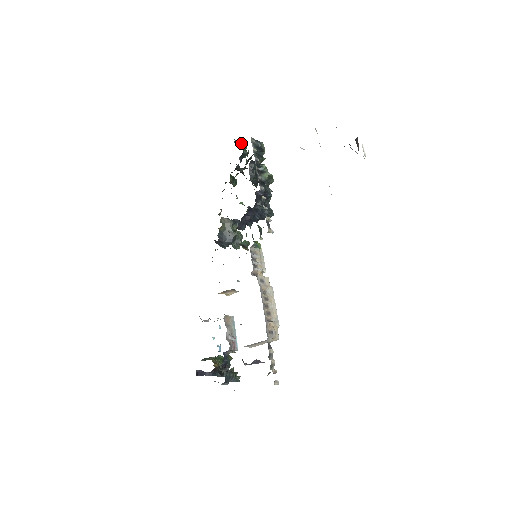
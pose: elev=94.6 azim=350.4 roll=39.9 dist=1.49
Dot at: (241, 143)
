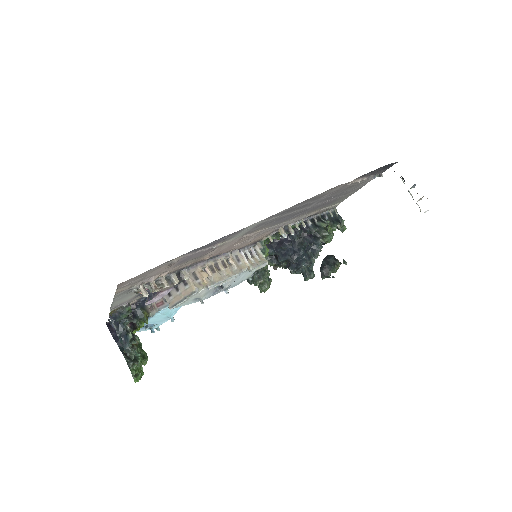
Dot at: occluded
